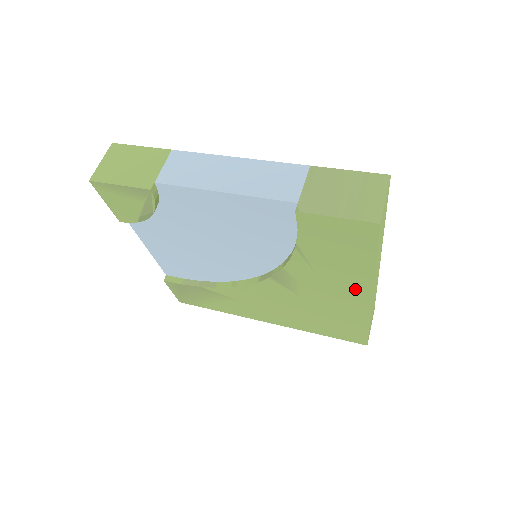
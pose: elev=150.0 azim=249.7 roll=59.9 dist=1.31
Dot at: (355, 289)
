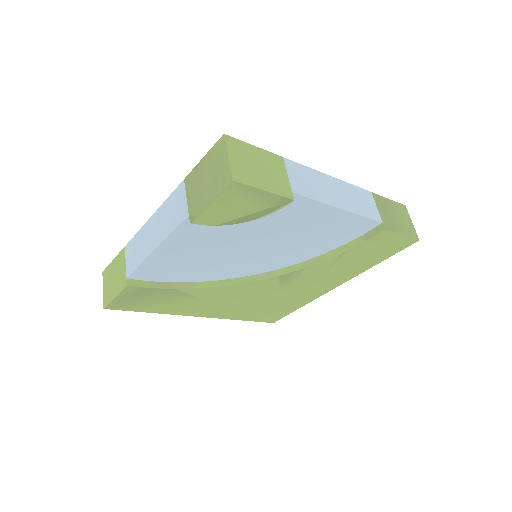
Dot at: (336, 281)
